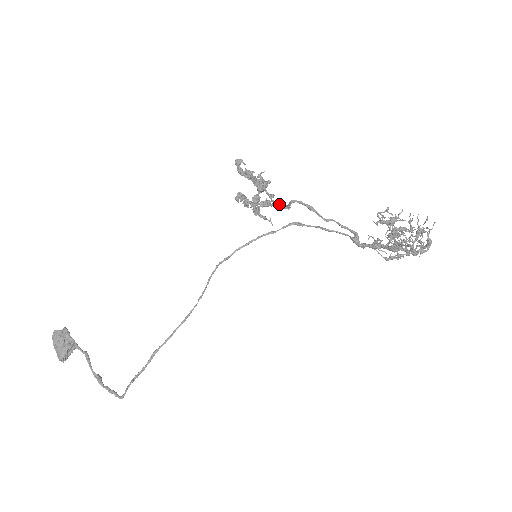
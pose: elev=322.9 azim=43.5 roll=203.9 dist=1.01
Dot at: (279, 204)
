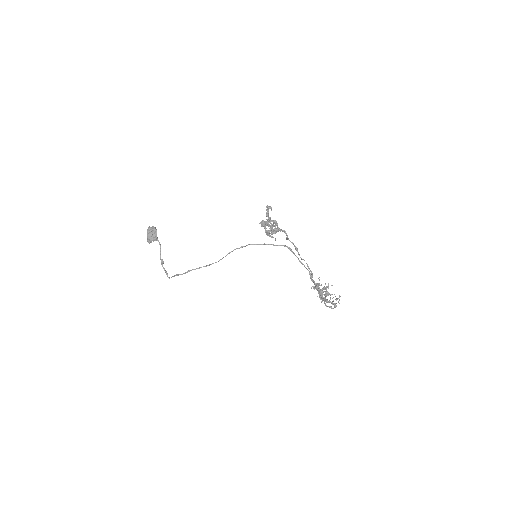
Dot at: (285, 232)
